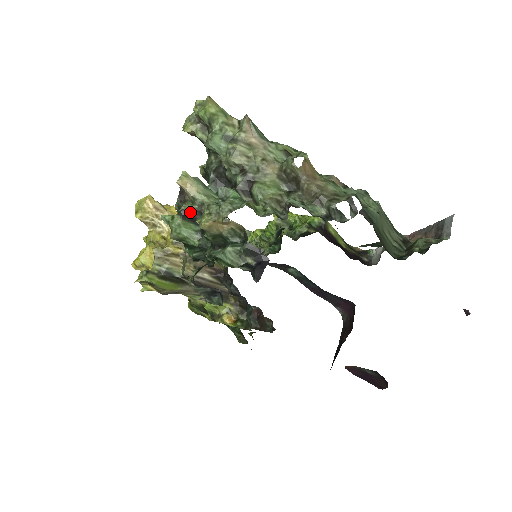
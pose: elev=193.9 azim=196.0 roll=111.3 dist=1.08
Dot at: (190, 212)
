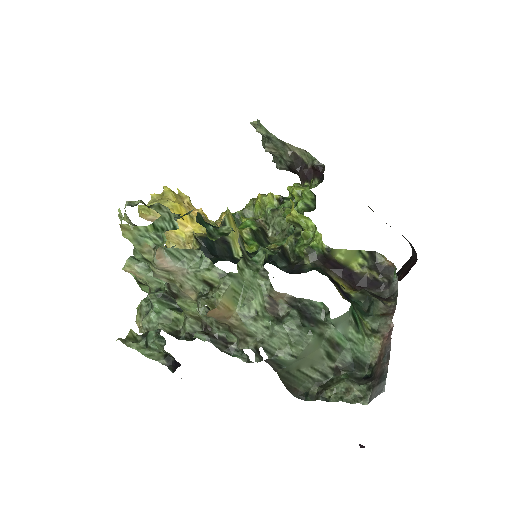
Dot at: (143, 284)
